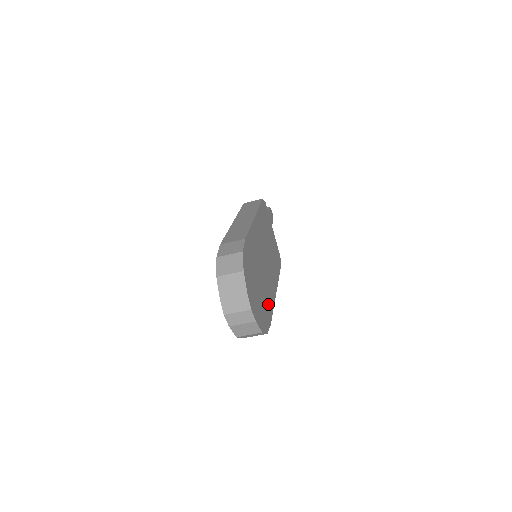
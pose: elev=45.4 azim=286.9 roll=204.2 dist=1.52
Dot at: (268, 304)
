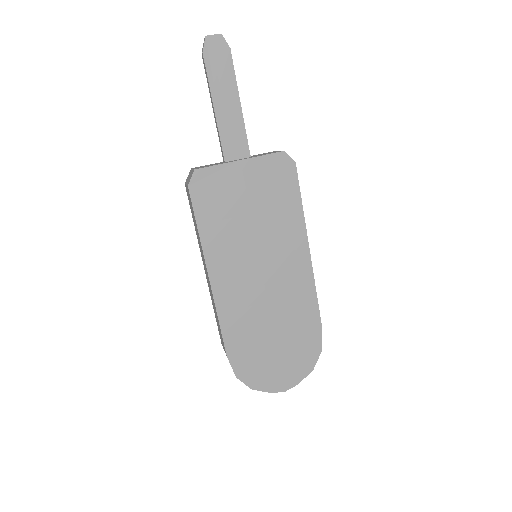
Dot at: (304, 316)
